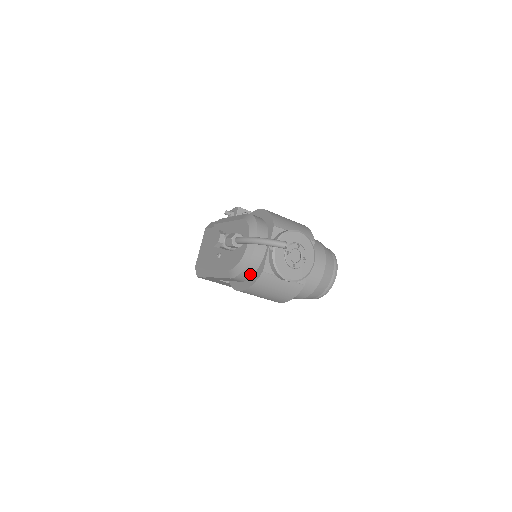
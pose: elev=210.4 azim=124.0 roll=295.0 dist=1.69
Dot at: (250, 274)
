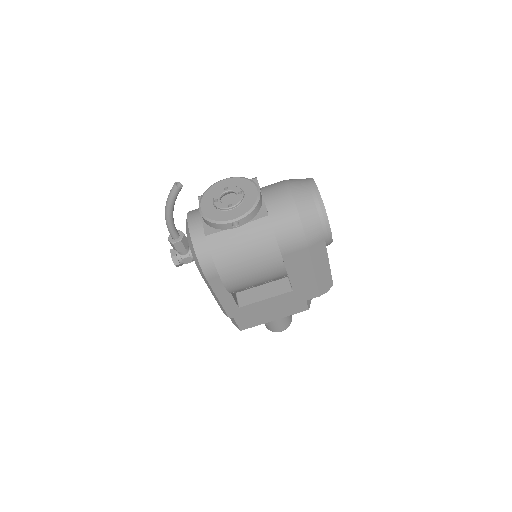
Dot at: (208, 254)
